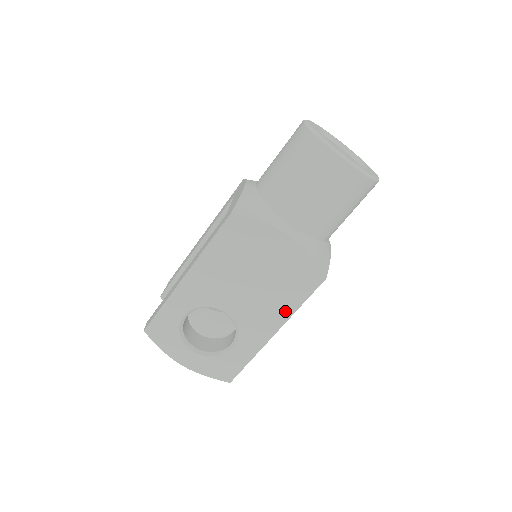
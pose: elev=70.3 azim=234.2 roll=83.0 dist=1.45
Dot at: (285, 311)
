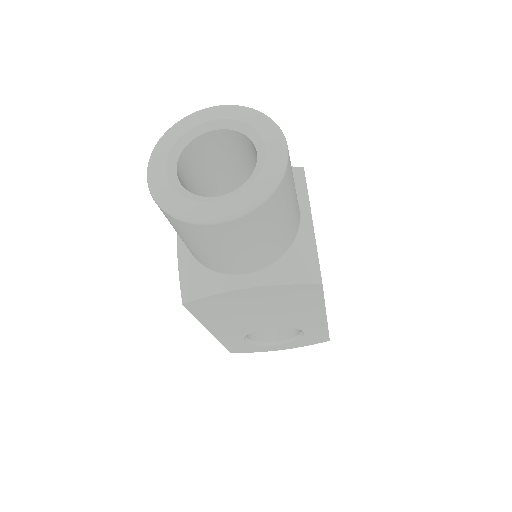
Dot at: (315, 309)
